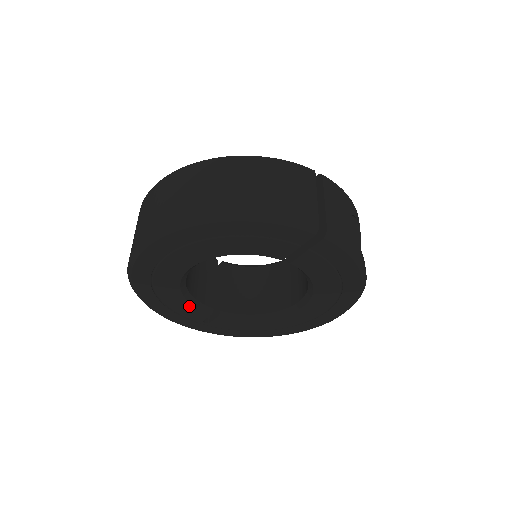
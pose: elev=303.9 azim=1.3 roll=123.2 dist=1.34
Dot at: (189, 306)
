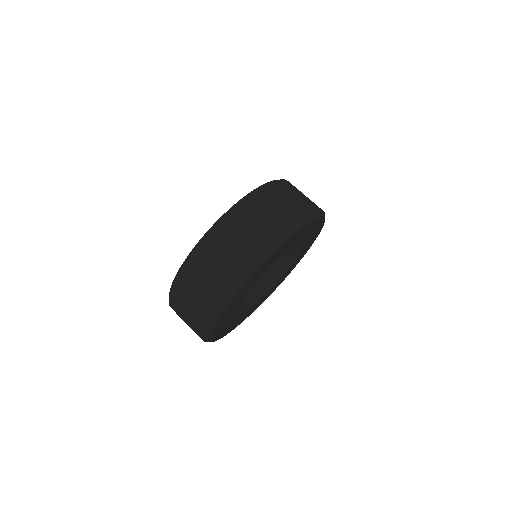
Dot at: (232, 315)
